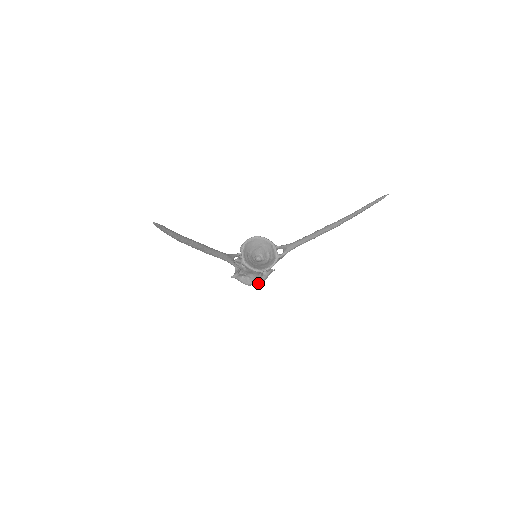
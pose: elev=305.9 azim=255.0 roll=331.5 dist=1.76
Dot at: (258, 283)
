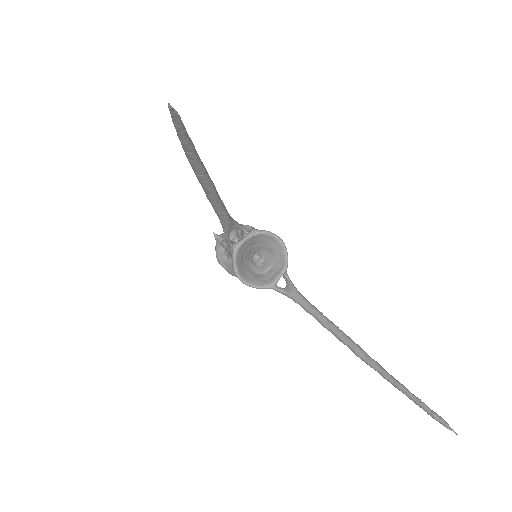
Dot at: (228, 271)
